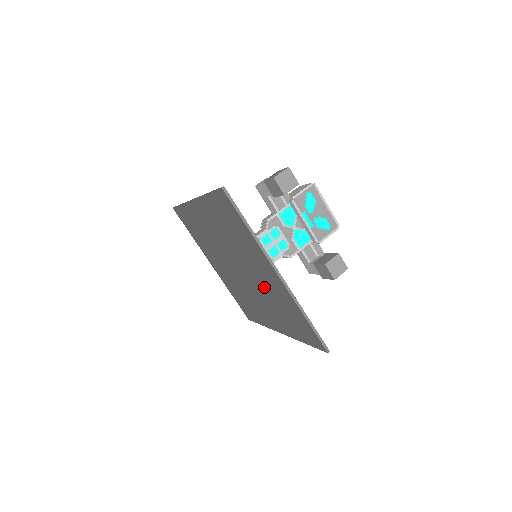
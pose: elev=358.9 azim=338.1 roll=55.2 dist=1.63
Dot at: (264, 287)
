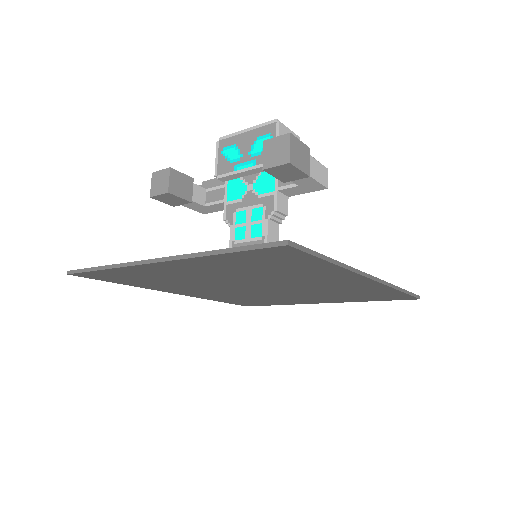
Dot at: (241, 276)
